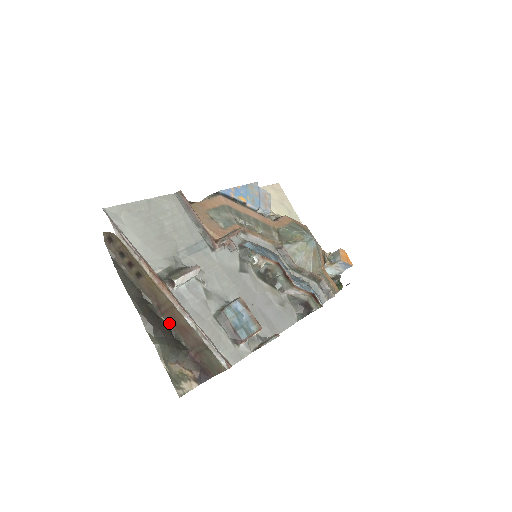
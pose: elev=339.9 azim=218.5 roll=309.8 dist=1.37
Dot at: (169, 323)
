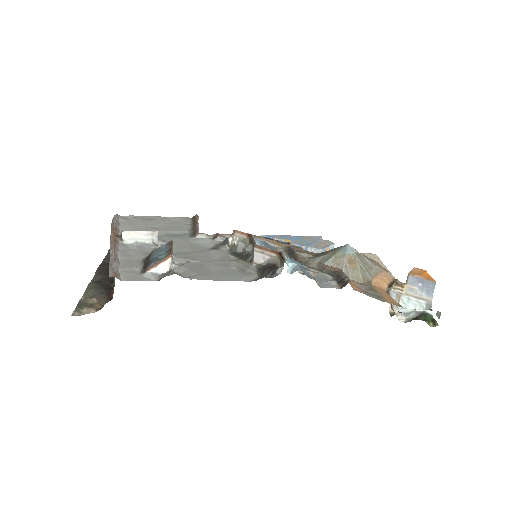
Dot at: occluded
